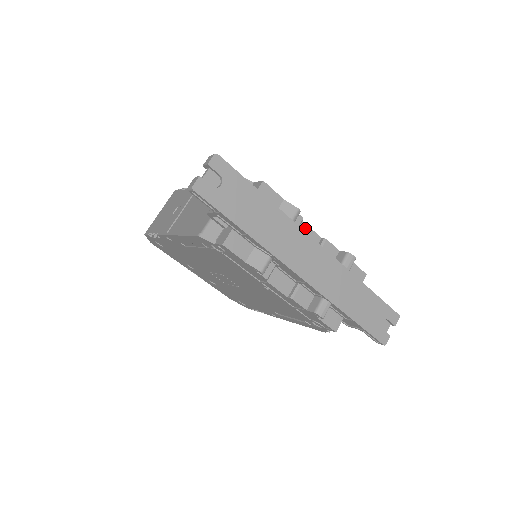
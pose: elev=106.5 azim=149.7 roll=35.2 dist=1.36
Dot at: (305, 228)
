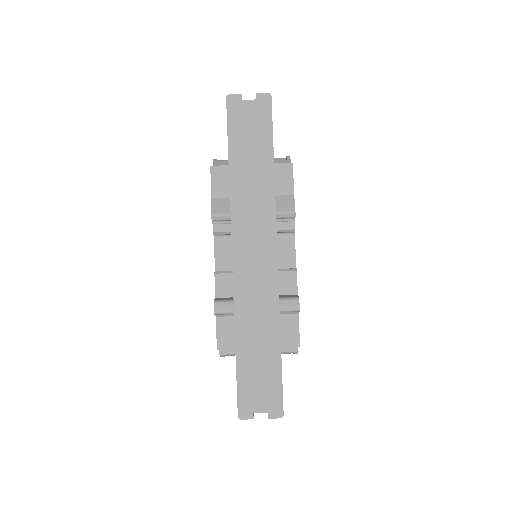
Dot at: (291, 242)
